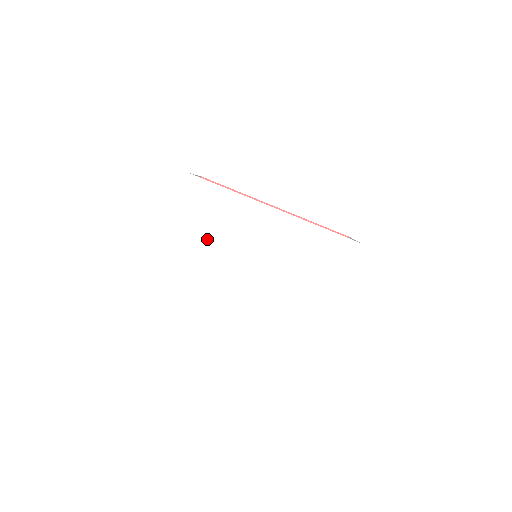
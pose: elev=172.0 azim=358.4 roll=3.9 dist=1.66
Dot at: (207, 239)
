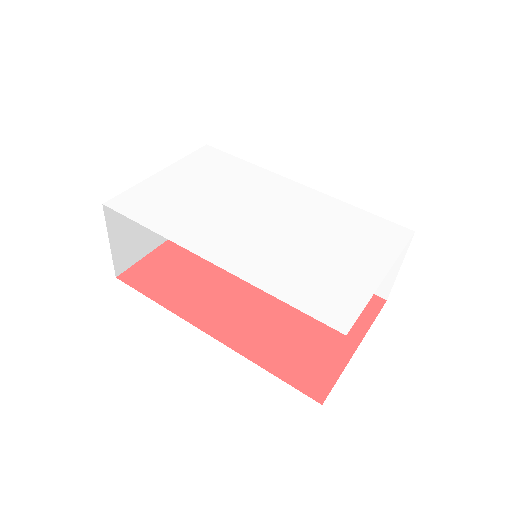
Dot at: (202, 188)
